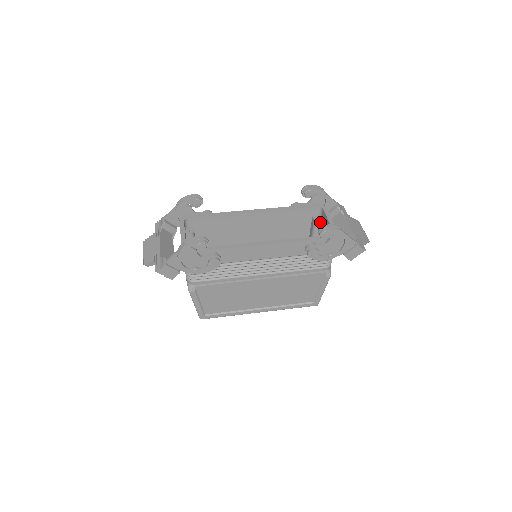
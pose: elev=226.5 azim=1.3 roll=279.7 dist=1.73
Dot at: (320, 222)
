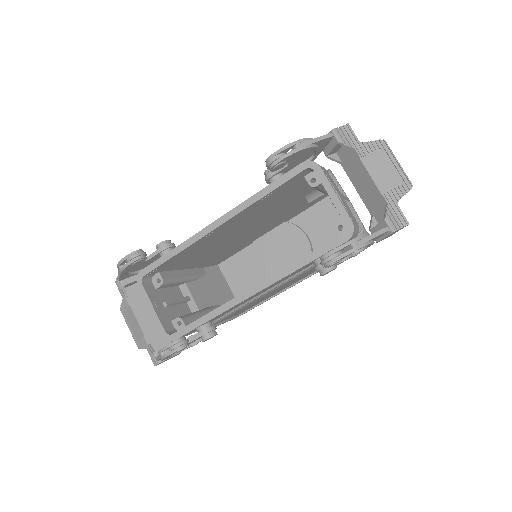
Dot at: (320, 184)
